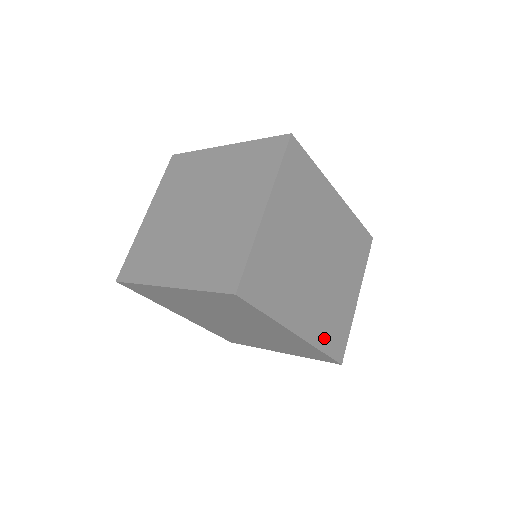
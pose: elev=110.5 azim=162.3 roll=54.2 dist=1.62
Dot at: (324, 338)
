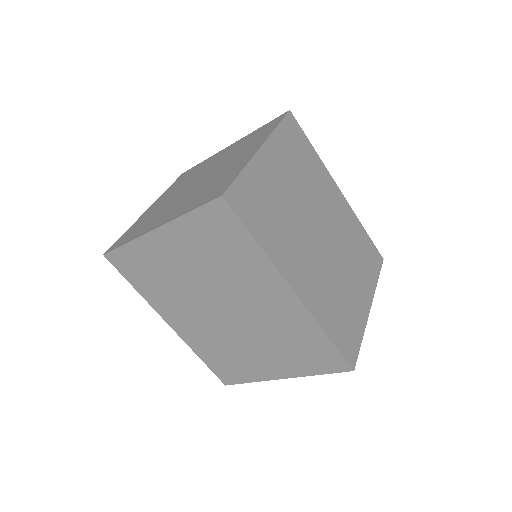
Dot at: (329, 321)
